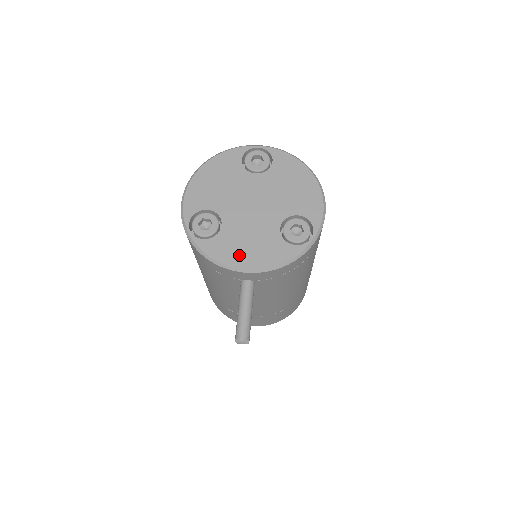
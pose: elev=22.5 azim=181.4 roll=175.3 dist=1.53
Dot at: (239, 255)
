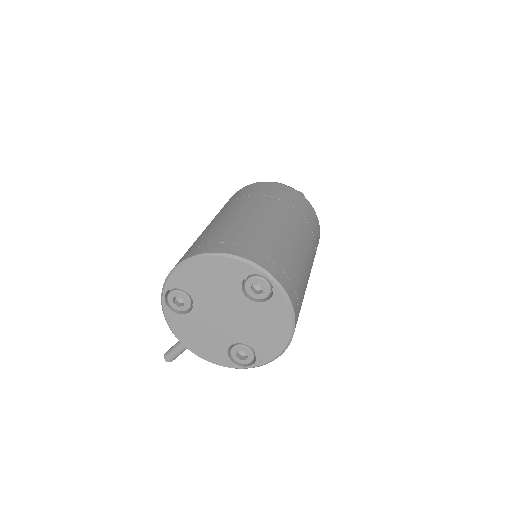
Dot at: (189, 338)
